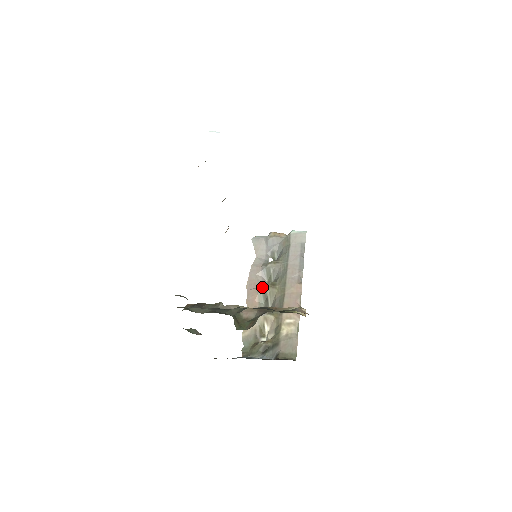
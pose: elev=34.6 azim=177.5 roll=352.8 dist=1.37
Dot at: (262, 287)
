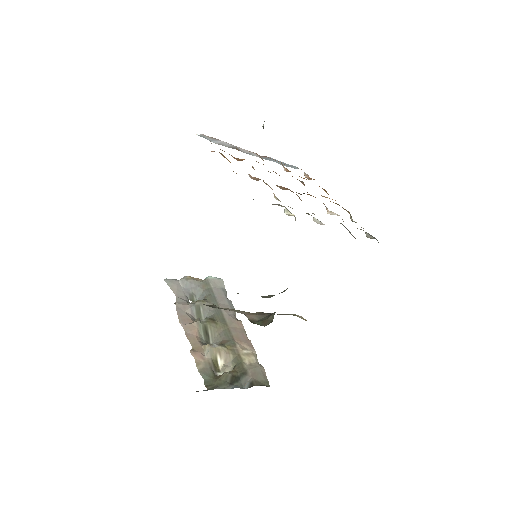
Dot at: (201, 321)
